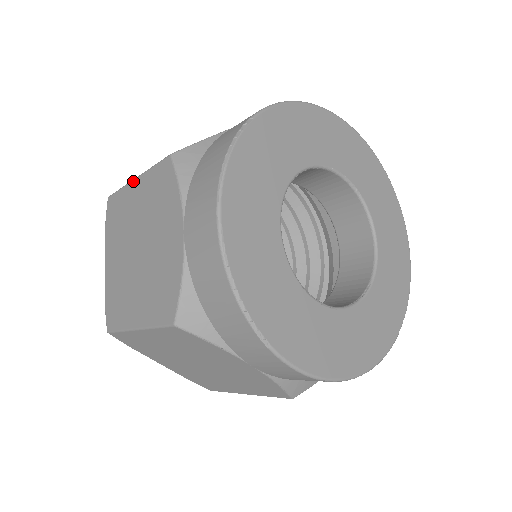
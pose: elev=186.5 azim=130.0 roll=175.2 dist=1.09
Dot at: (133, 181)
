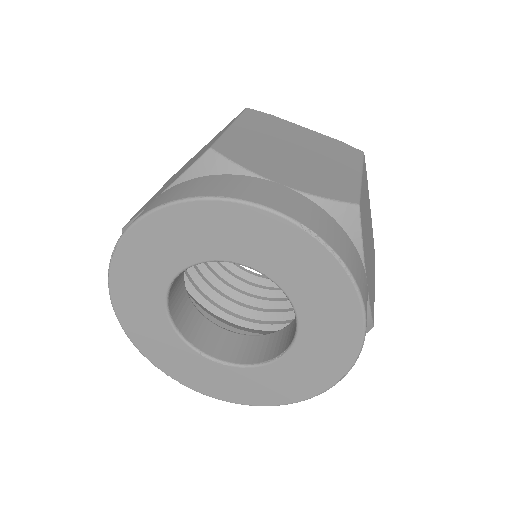
Dot at: occluded
